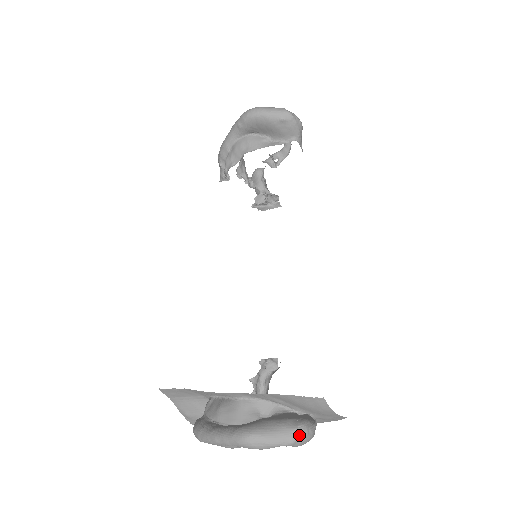
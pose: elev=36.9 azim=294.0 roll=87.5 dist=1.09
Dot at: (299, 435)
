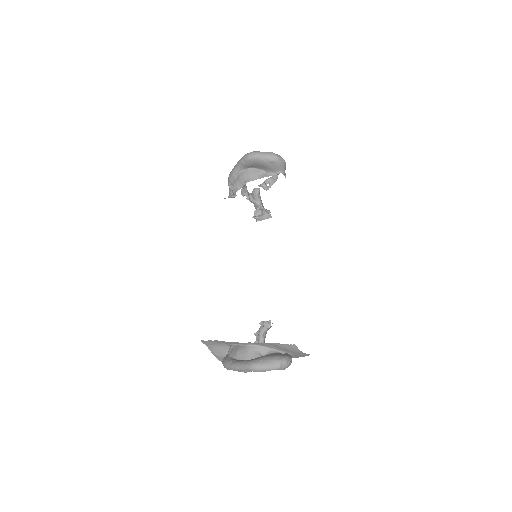
Dot at: (282, 364)
